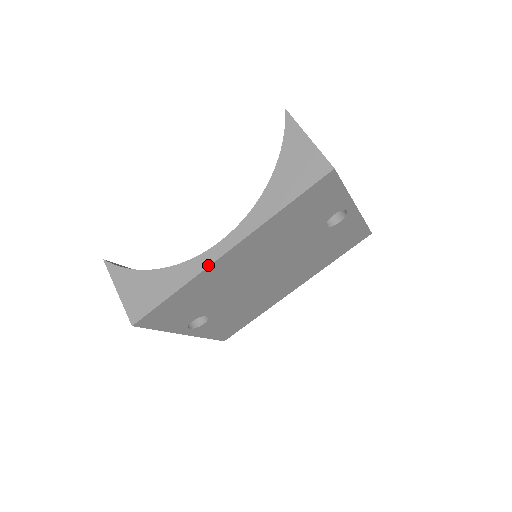
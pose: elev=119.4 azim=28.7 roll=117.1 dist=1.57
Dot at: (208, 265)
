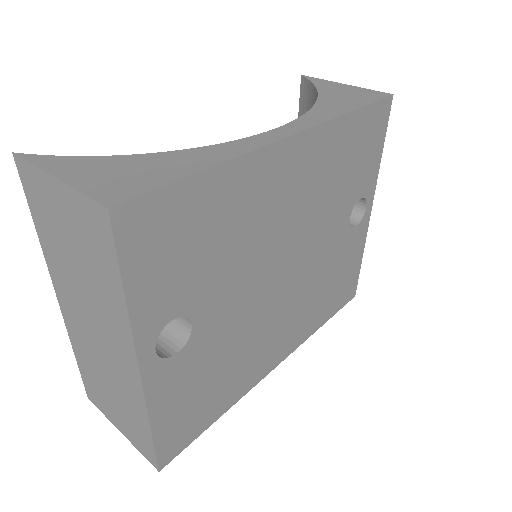
Dot at: (265, 144)
